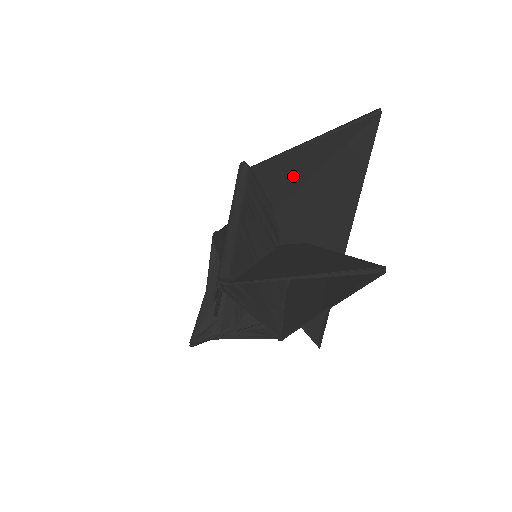
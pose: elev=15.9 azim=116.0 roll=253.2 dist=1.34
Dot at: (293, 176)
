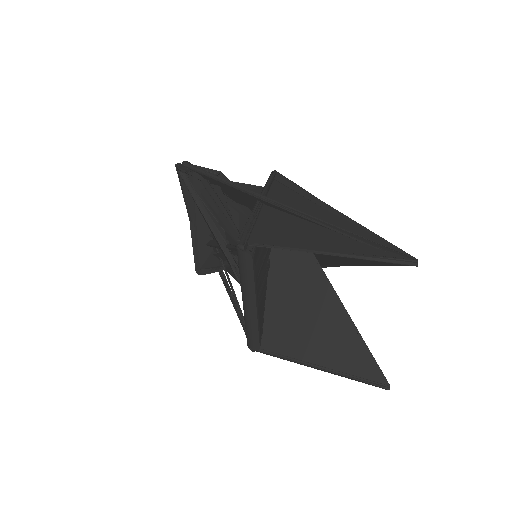
Dot at: (297, 230)
